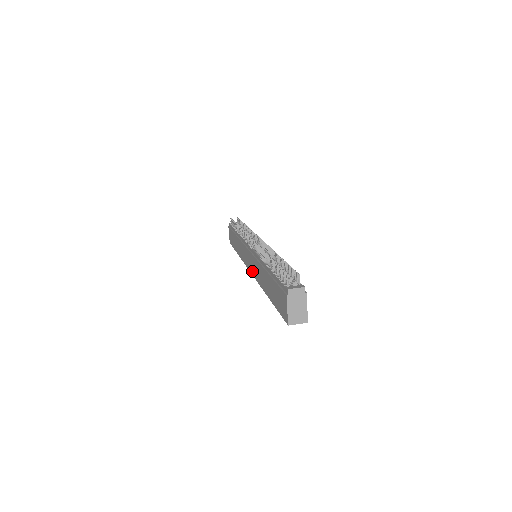
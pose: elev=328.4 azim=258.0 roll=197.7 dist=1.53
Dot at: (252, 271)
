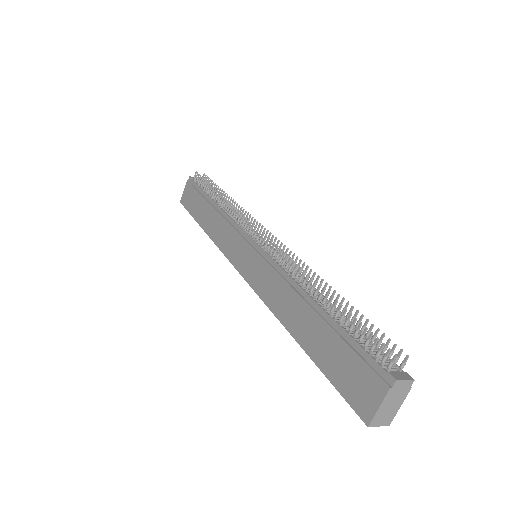
Dot at: (250, 278)
